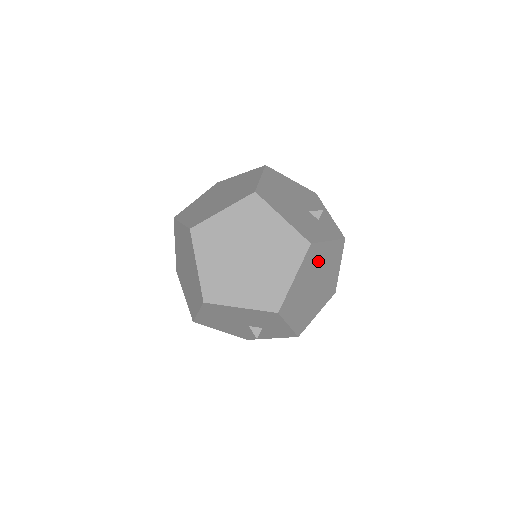
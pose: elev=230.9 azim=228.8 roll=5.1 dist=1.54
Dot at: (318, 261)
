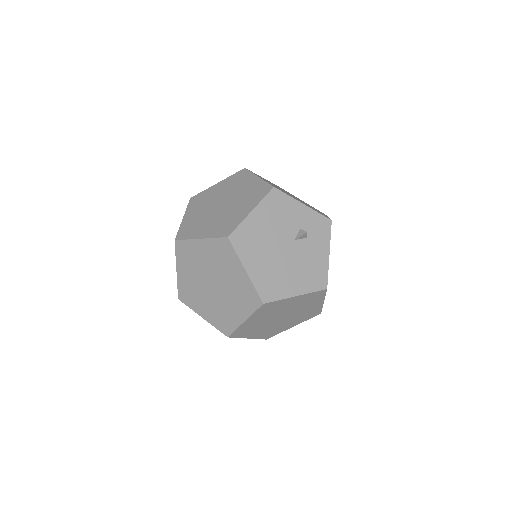
Dot at: occluded
